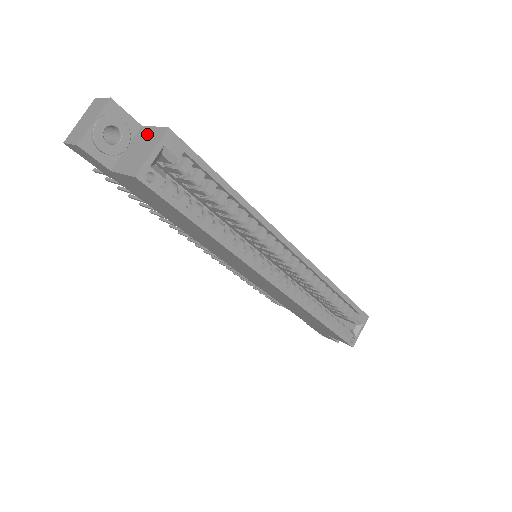
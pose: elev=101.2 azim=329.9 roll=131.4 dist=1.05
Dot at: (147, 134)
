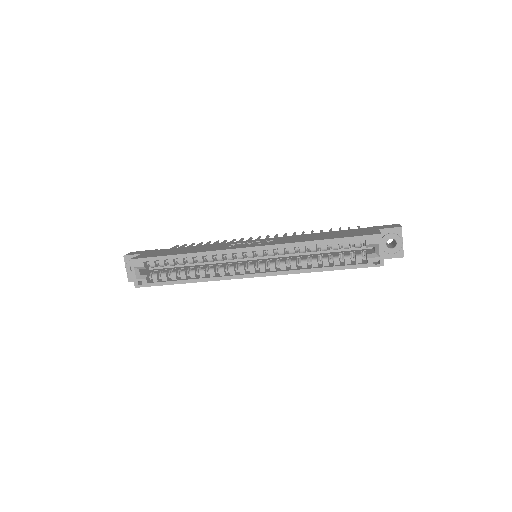
Dot at: occluded
